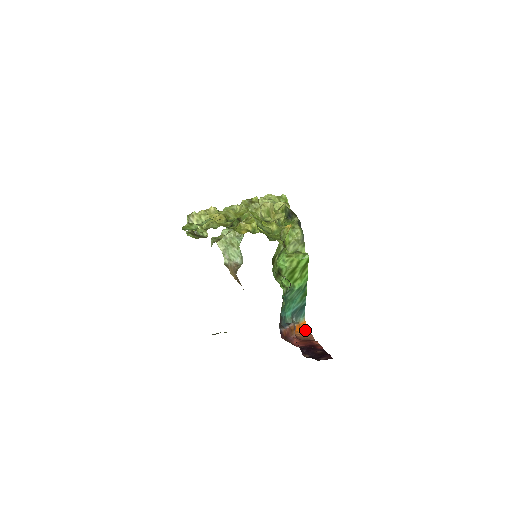
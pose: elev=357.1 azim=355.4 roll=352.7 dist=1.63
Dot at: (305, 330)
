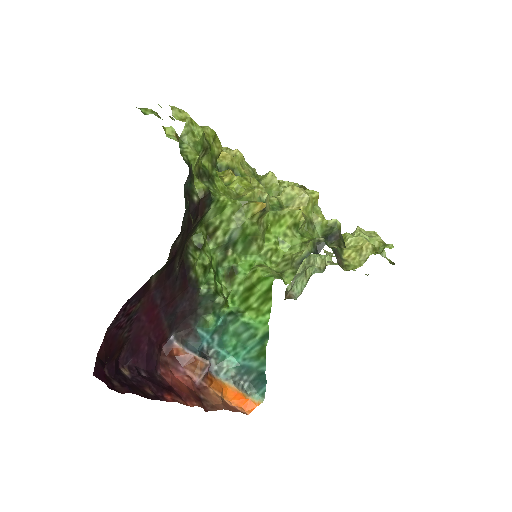
Dot at: (244, 411)
